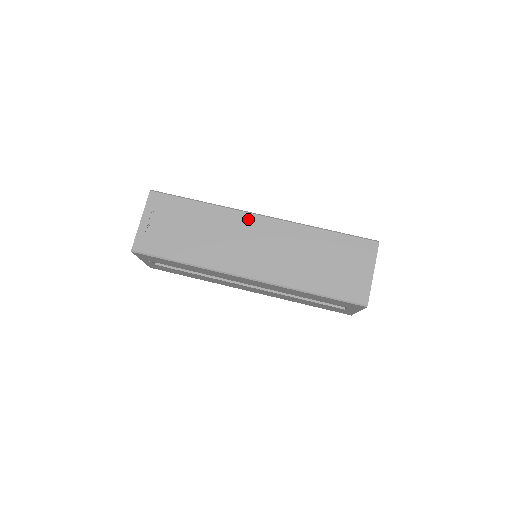
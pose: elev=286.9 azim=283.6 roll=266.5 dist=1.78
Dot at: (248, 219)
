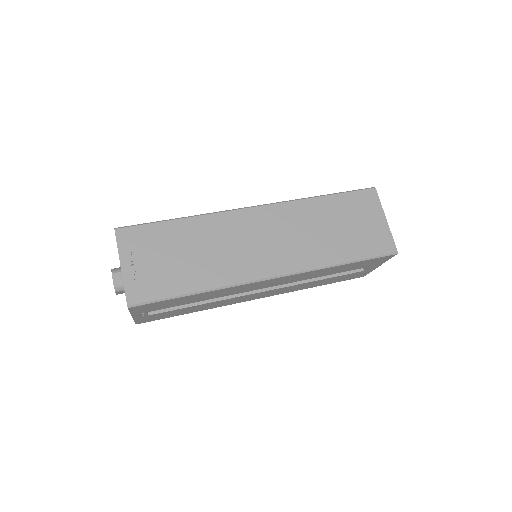
Dot at: (241, 216)
